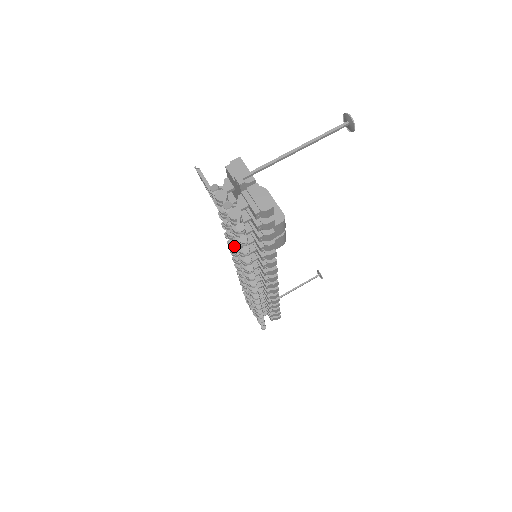
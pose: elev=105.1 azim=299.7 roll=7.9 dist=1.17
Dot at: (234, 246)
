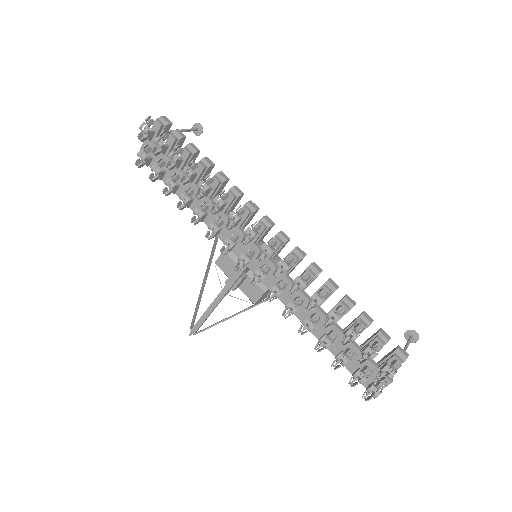
Dot at: (189, 192)
